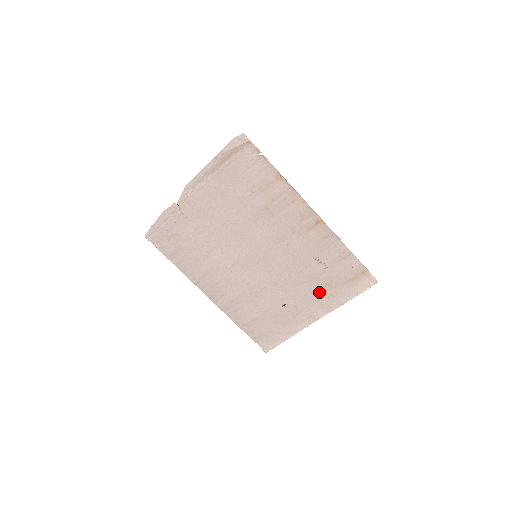
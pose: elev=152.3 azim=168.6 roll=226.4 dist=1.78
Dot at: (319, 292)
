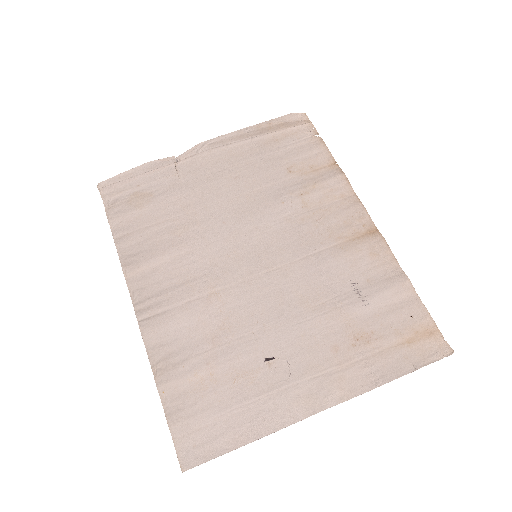
Dot at: (343, 349)
